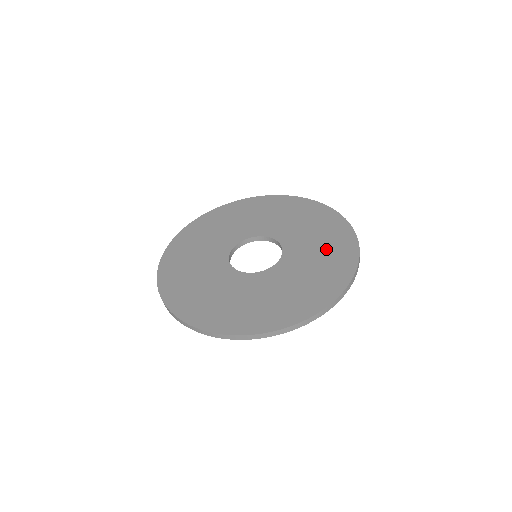
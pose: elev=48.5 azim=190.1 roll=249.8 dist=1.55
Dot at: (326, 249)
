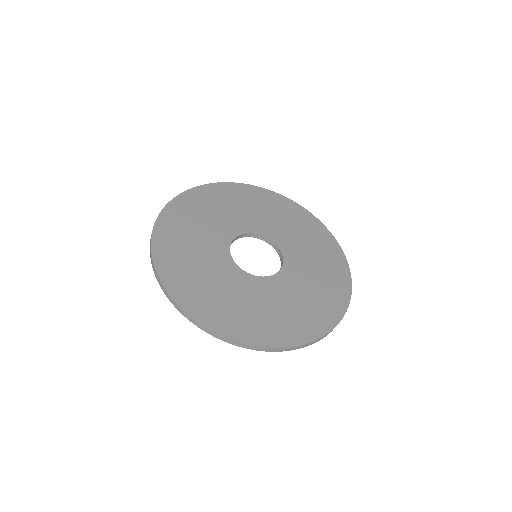
Dot at: (323, 278)
